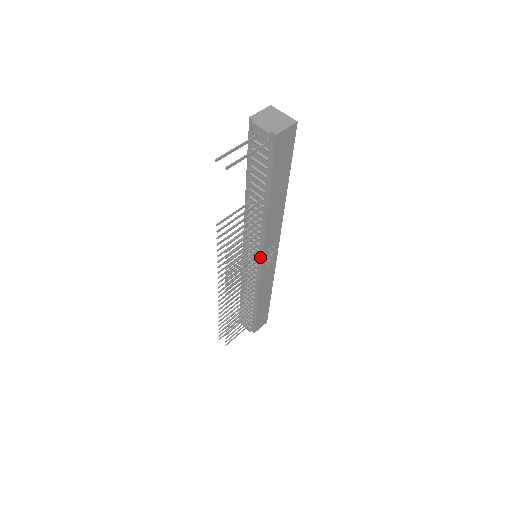
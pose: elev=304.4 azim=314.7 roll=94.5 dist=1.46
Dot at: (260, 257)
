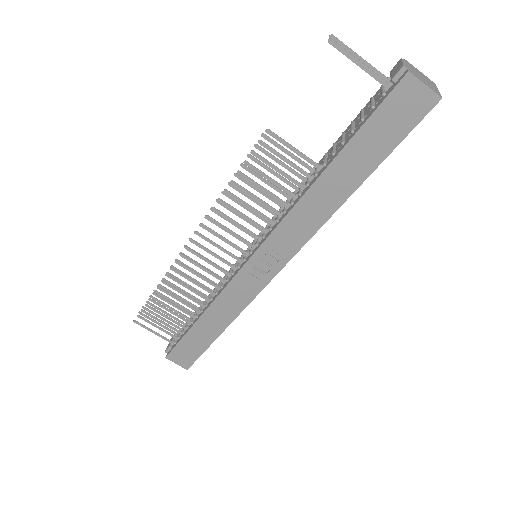
Dot at: (256, 248)
